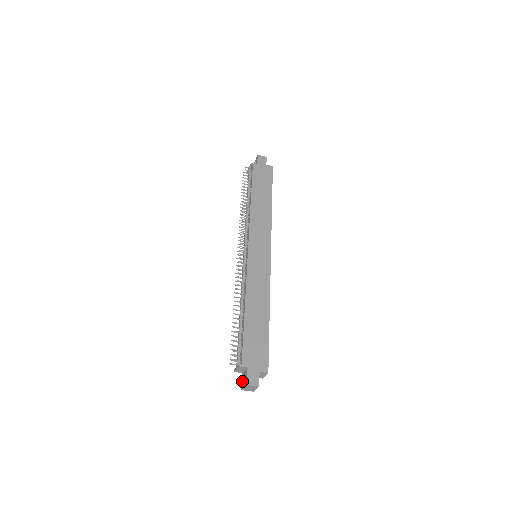
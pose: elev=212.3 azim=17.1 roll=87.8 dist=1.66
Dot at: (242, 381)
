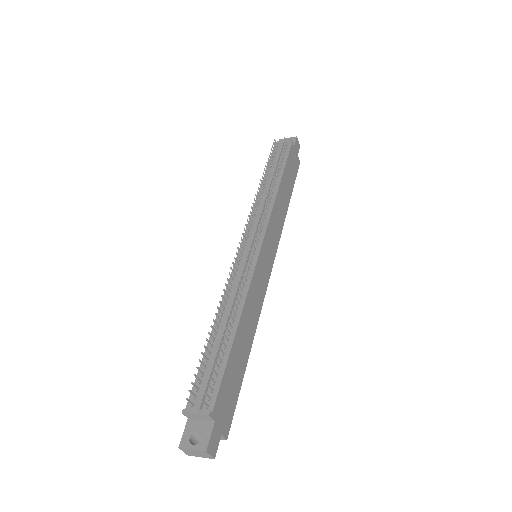
Dot at: (186, 433)
